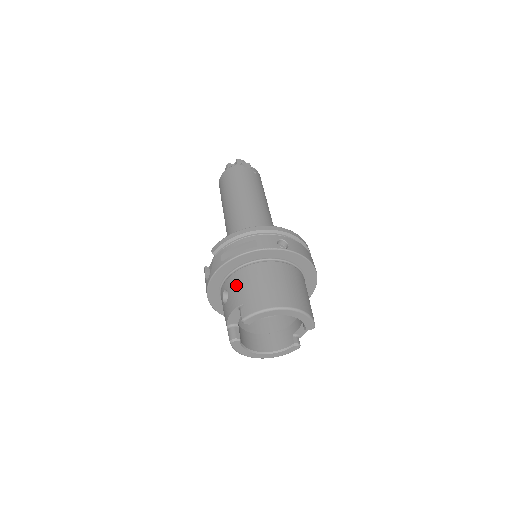
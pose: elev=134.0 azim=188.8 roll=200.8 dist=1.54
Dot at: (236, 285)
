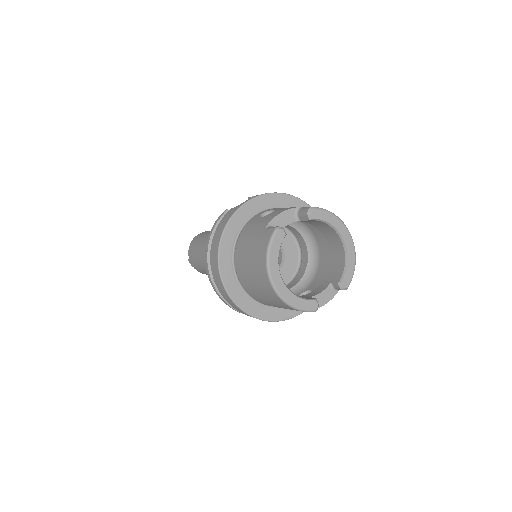
Dot at: occluded
